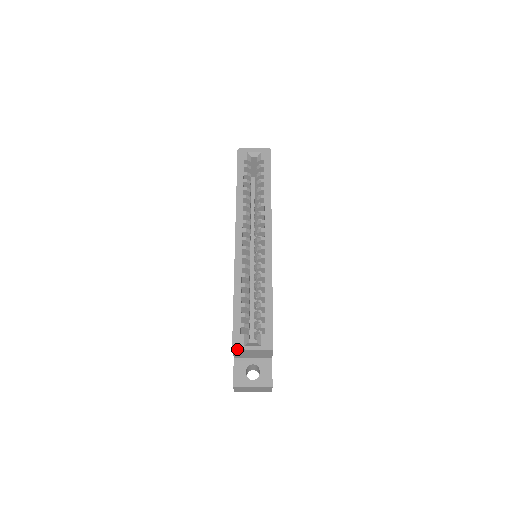
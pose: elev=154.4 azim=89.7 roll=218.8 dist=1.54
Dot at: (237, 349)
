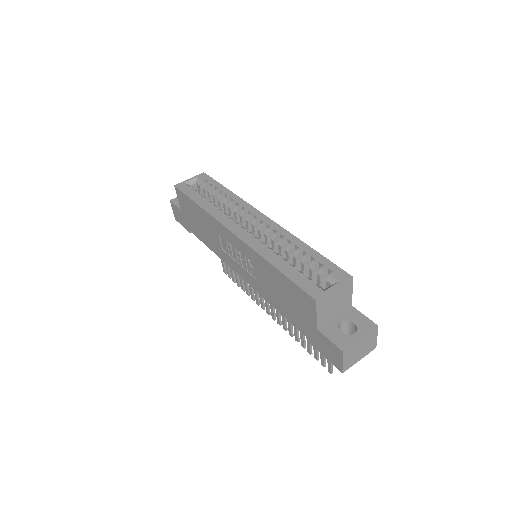
Dot at: (320, 297)
